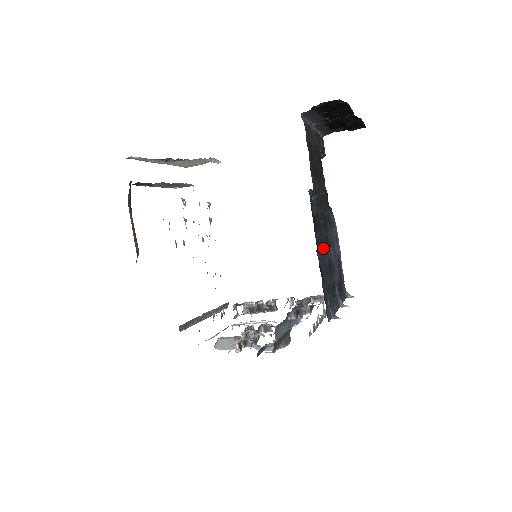
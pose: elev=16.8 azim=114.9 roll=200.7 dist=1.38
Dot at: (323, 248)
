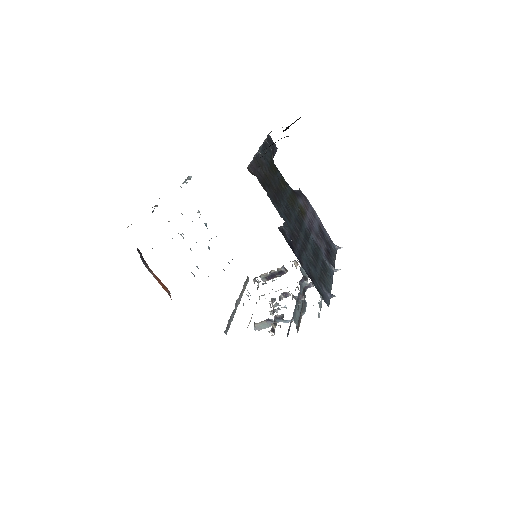
Dot at: (305, 251)
